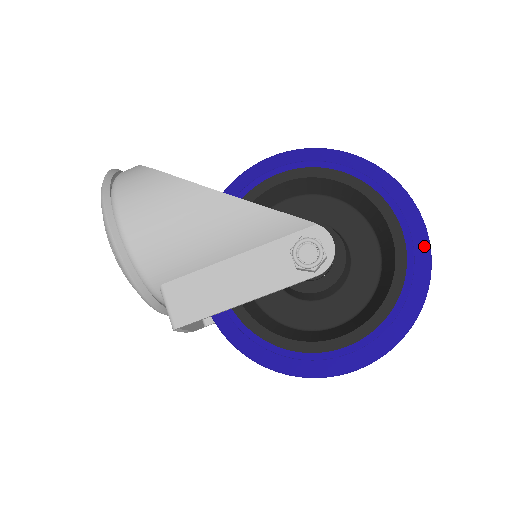
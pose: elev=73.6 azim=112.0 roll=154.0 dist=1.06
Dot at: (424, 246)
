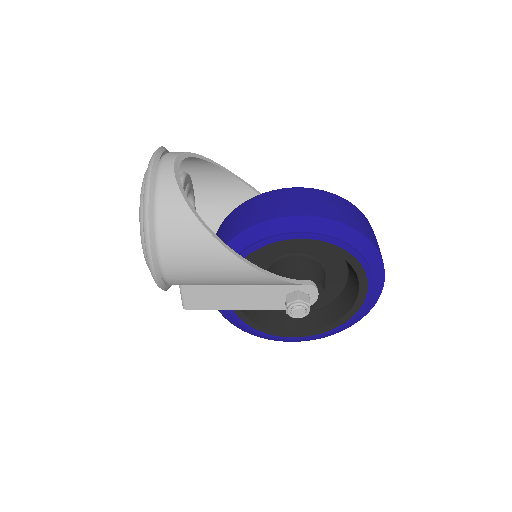
Dot at: (373, 303)
